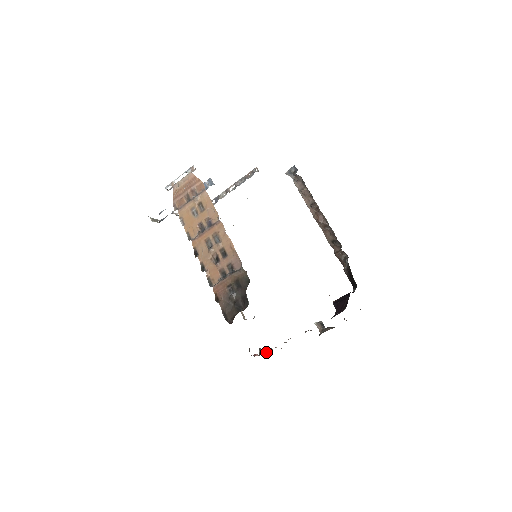
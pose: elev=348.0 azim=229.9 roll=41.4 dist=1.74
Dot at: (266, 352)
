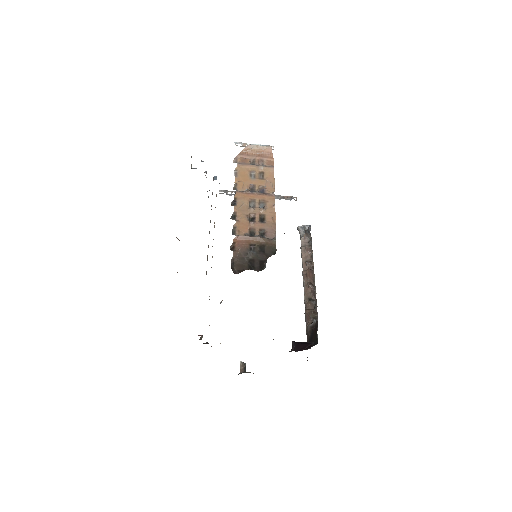
Dot at: (206, 343)
